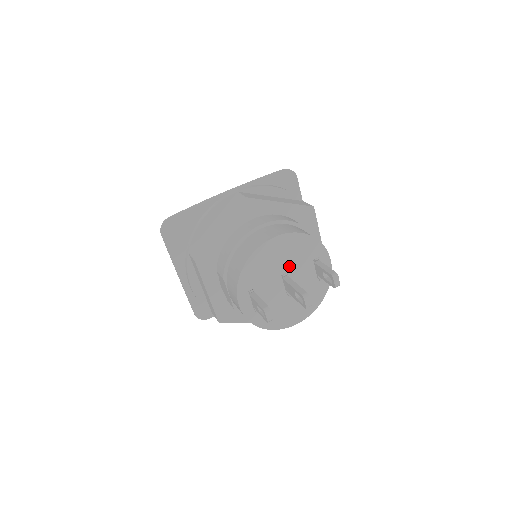
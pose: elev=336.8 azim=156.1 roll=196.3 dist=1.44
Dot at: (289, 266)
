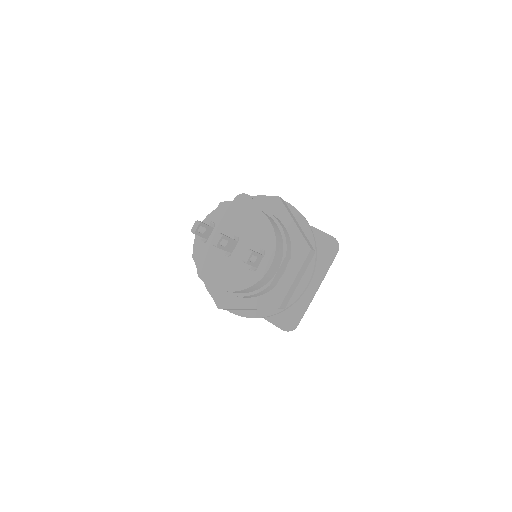
Dot at: (245, 237)
